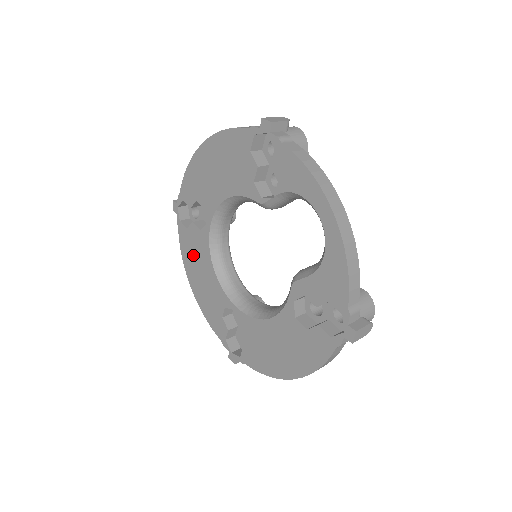
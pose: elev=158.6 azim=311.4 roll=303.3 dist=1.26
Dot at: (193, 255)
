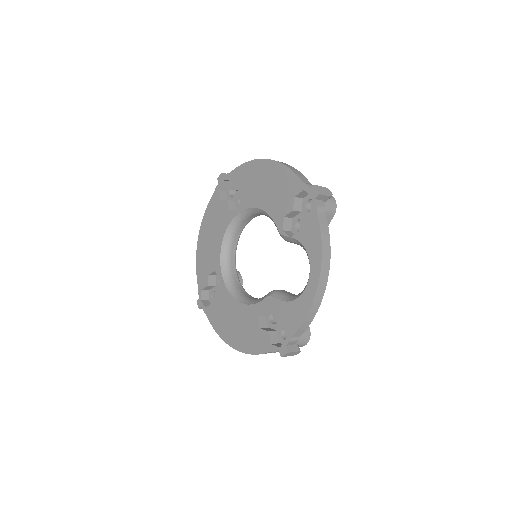
Dot at: (213, 220)
